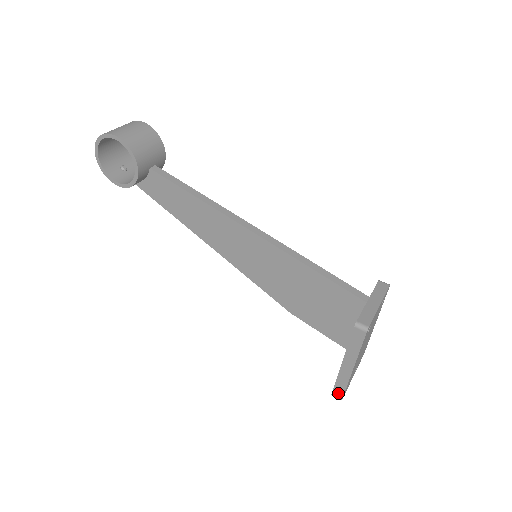
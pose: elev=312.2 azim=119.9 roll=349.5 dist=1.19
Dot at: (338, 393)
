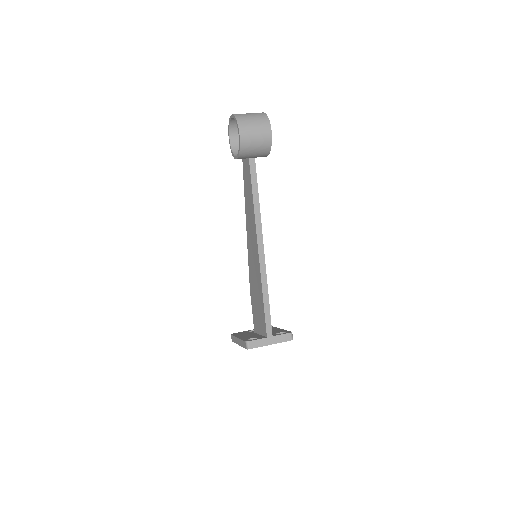
Dot at: (232, 338)
